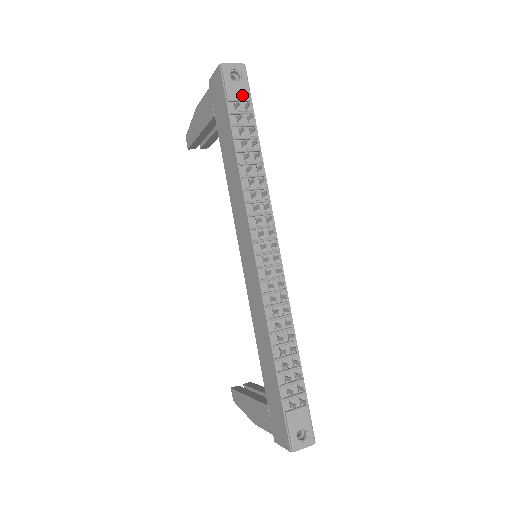
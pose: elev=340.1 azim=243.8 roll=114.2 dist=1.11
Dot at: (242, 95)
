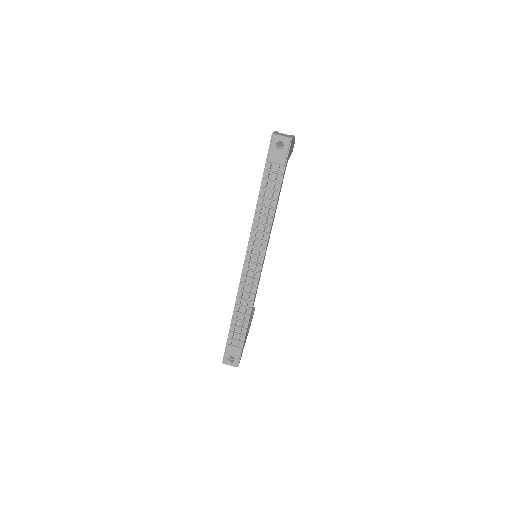
Dot at: (279, 160)
